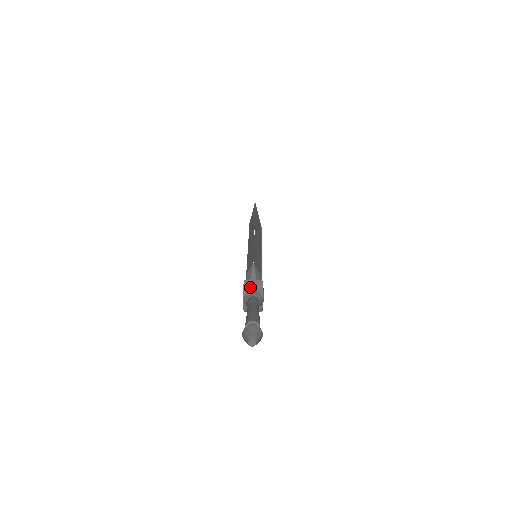
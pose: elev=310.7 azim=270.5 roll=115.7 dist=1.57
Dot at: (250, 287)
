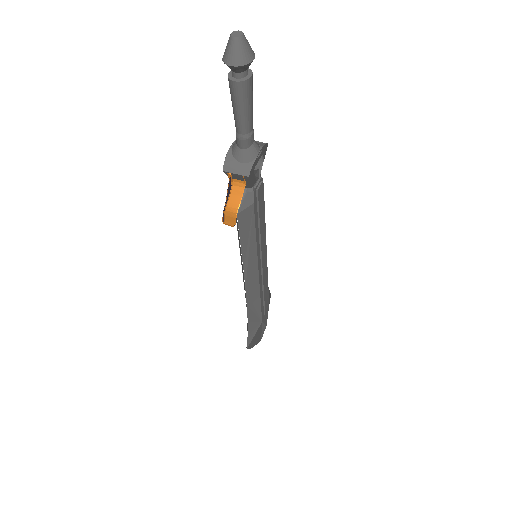
Dot at: occluded
